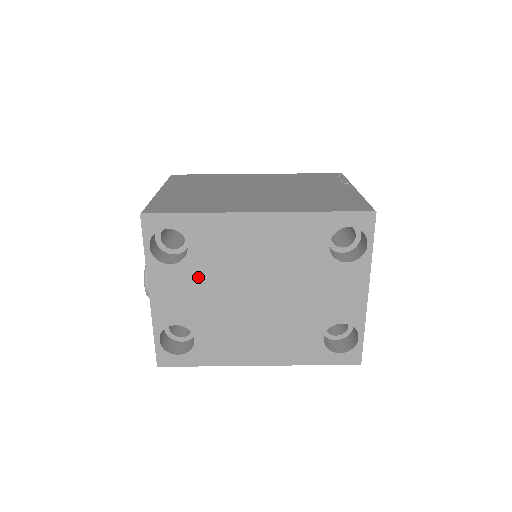
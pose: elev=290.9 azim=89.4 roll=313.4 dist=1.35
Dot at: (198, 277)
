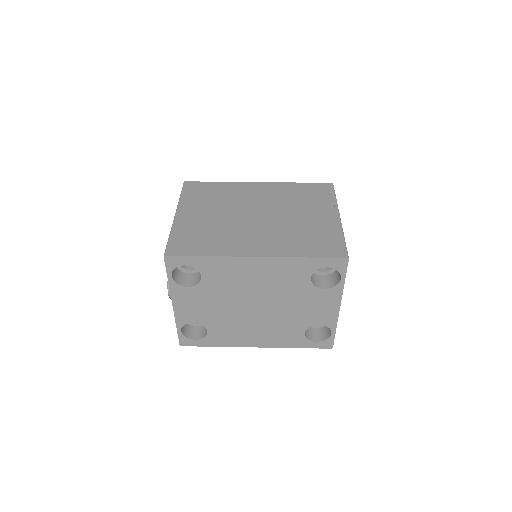
Dot at: (209, 295)
